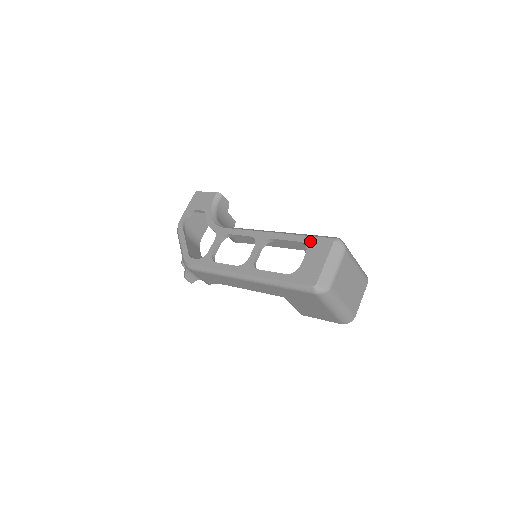
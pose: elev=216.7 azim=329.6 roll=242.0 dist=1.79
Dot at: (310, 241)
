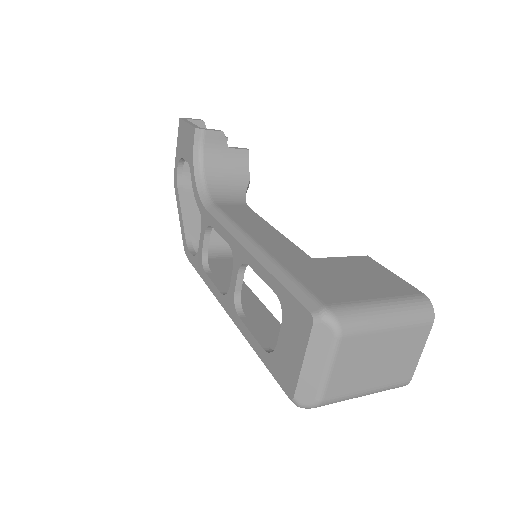
Dot at: (285, 301)
